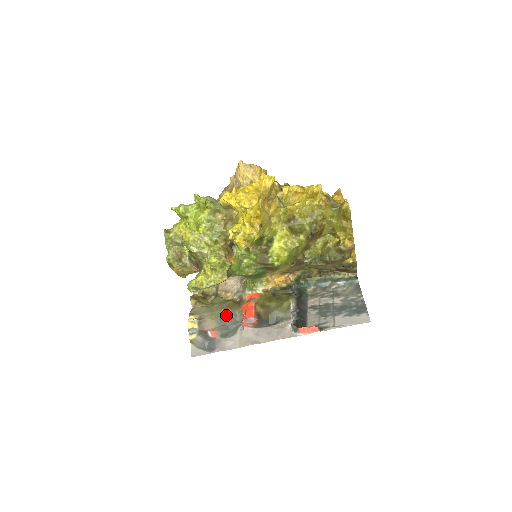
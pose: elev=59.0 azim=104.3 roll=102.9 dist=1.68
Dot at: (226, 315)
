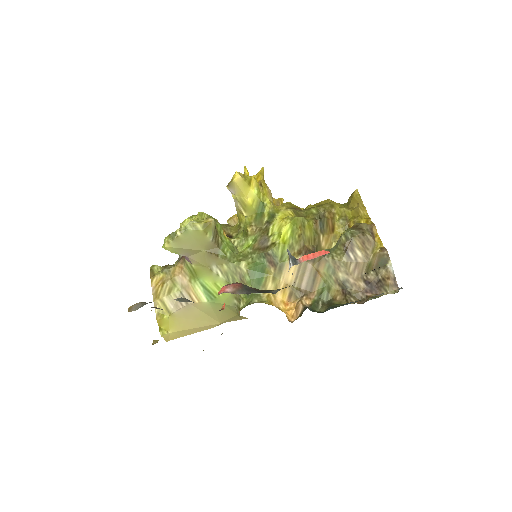
Dot at: occluded
